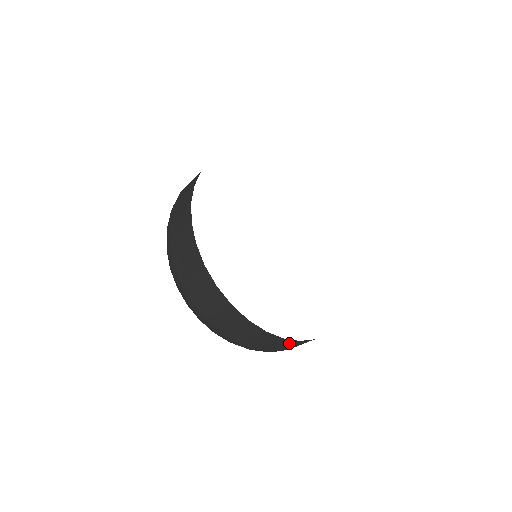
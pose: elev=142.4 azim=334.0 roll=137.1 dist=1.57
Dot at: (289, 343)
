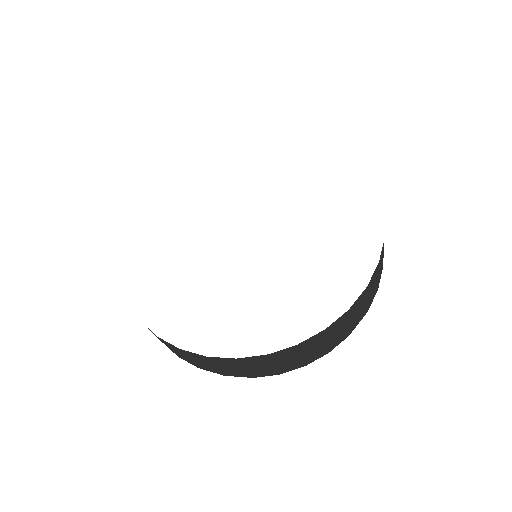
Dot at: (263, 360)
